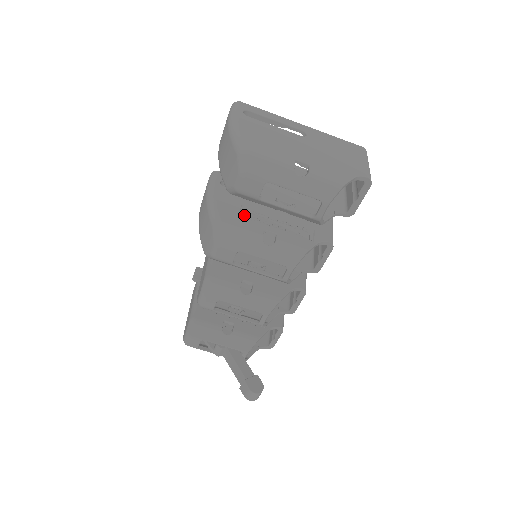
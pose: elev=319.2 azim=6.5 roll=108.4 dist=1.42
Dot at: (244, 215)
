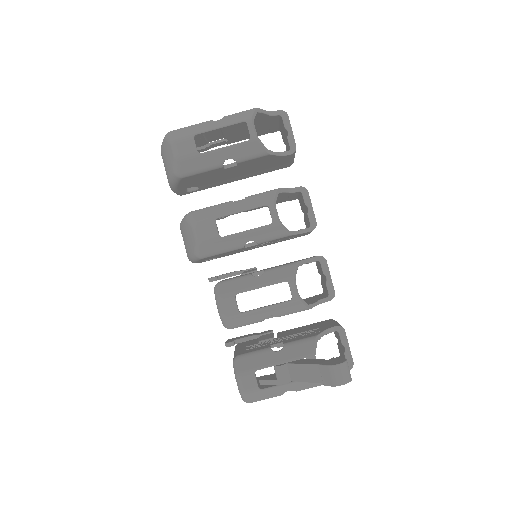
Dot at: occluded
